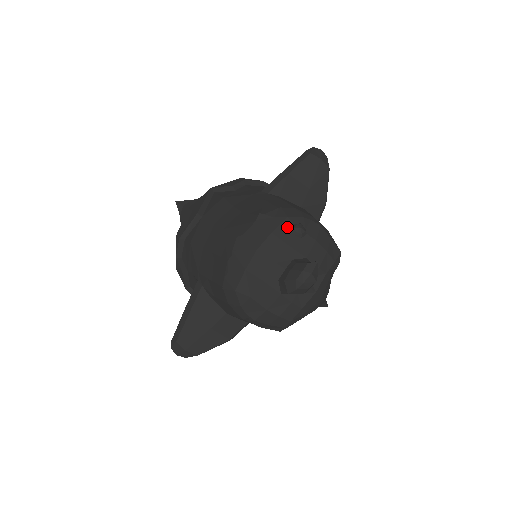
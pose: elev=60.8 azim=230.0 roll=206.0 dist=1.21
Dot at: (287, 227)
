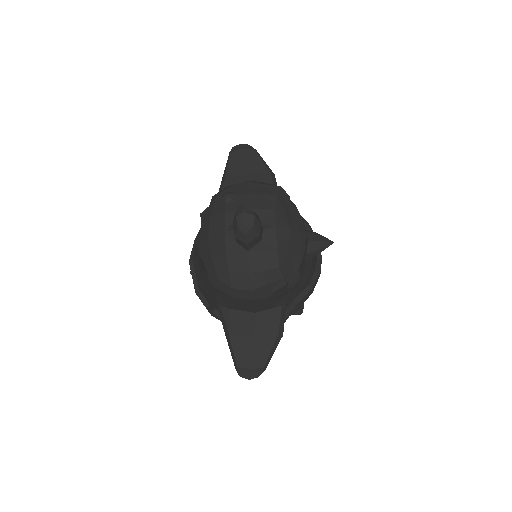
Dot at: (219, 203)
